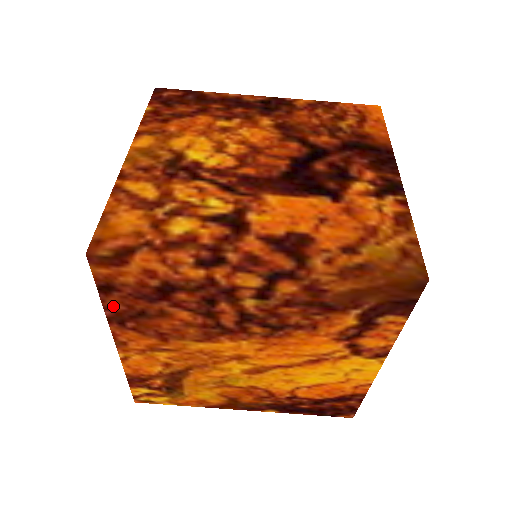
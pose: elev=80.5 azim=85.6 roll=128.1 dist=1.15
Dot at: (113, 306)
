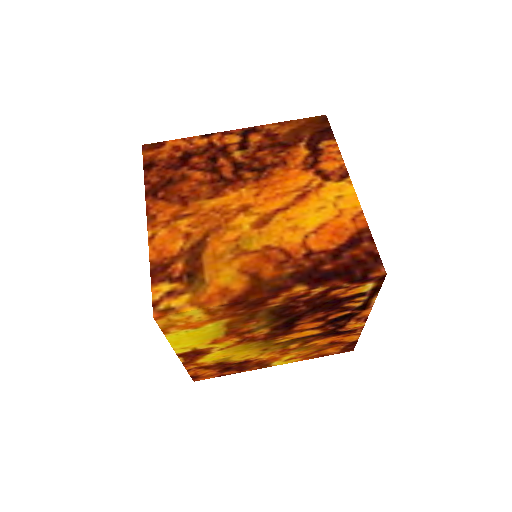
Dot at: (151, 180)
